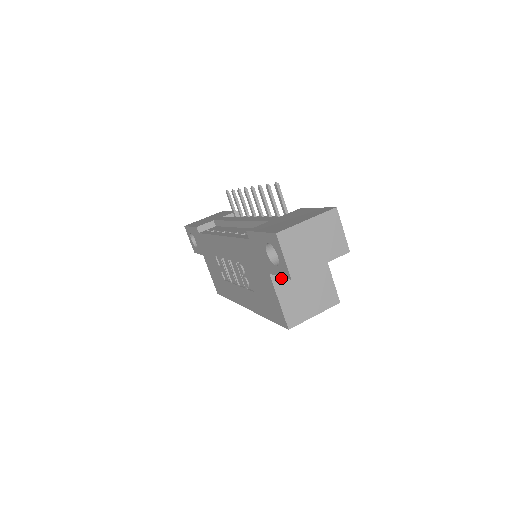
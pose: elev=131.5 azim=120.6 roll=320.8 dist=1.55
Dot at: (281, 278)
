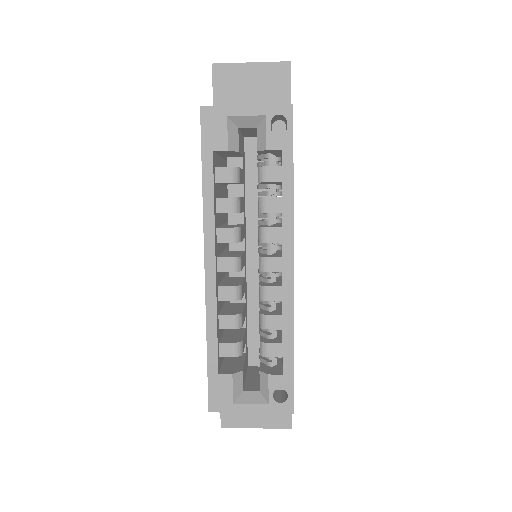
Dot at: occluded
